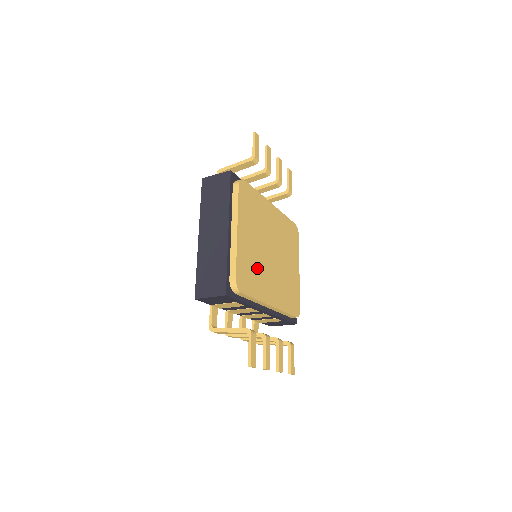
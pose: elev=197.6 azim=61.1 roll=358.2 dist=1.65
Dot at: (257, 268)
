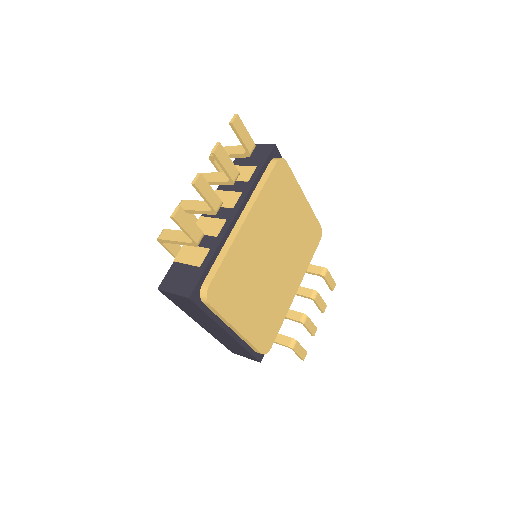
Dot at: (270, 305)
